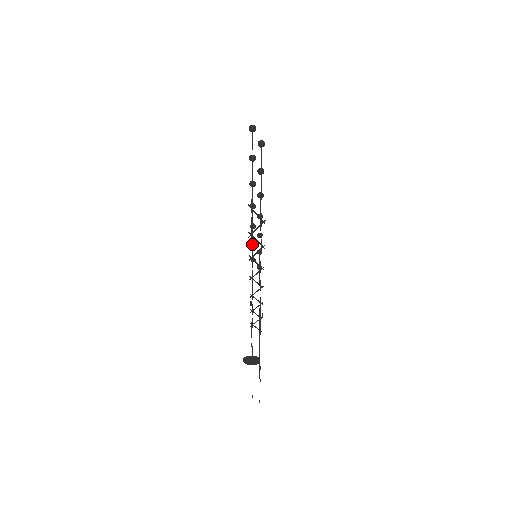
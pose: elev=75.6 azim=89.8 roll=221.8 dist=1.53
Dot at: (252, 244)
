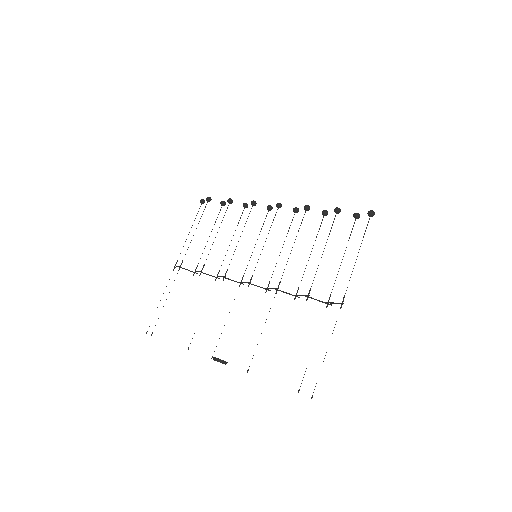
Dot at: occluded
